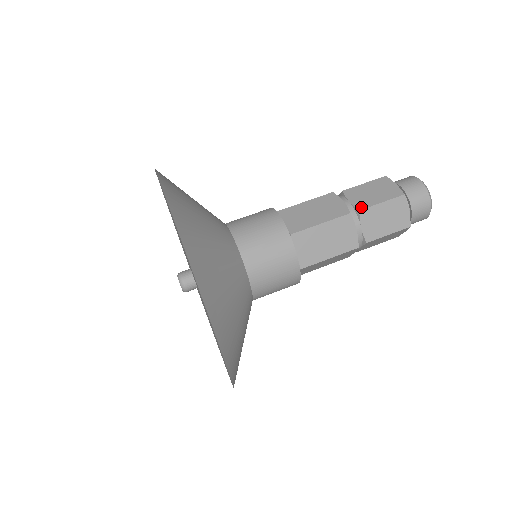
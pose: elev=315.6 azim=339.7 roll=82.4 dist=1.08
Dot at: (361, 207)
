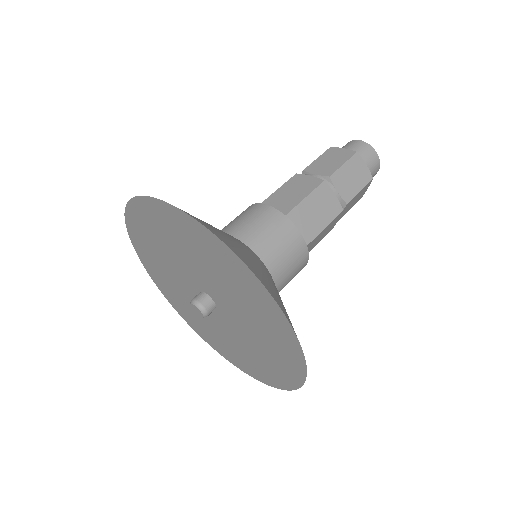
Dot at: (329, 174)
